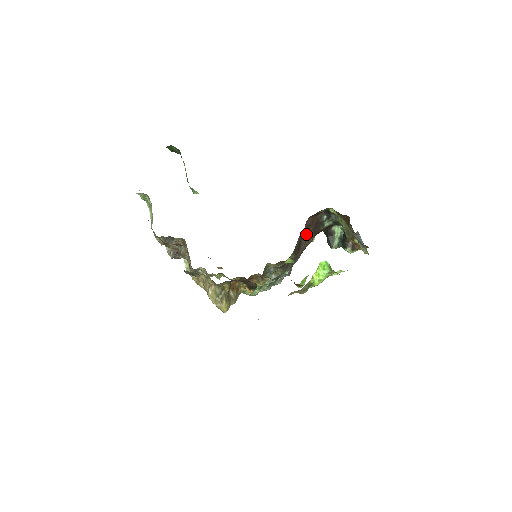
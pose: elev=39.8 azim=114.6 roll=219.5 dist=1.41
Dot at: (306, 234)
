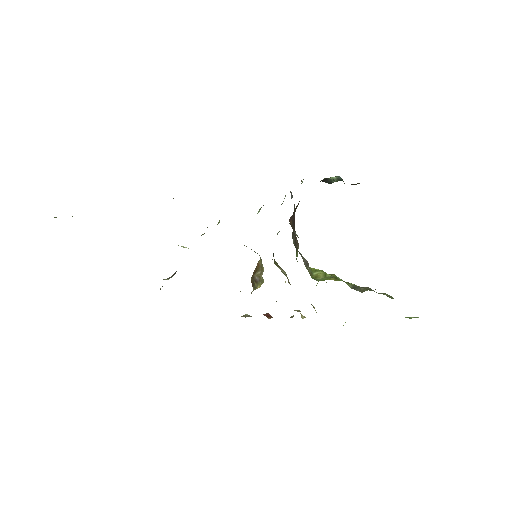
Dot at: (294, 213)
